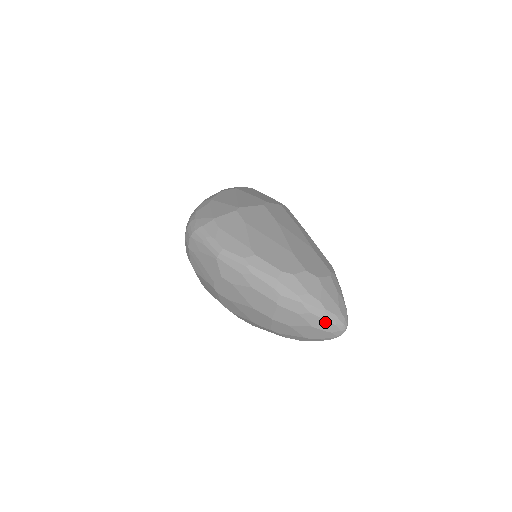
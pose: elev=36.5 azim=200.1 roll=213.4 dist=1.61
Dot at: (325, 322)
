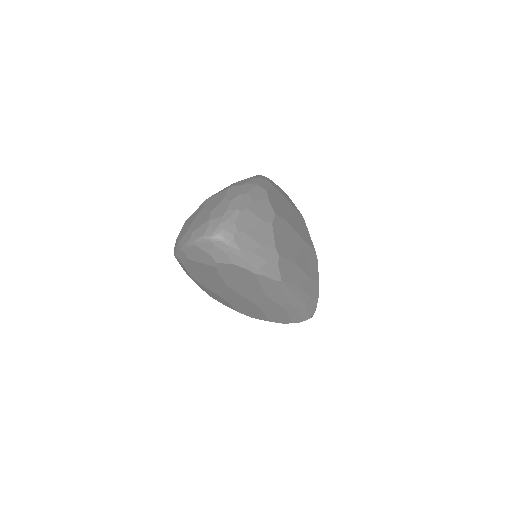
Dot at: (223, 213)
